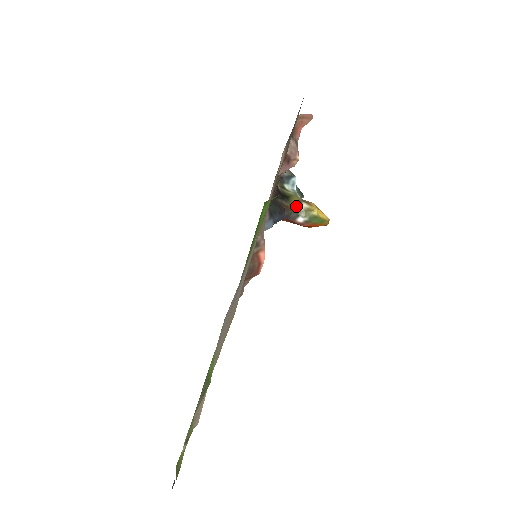
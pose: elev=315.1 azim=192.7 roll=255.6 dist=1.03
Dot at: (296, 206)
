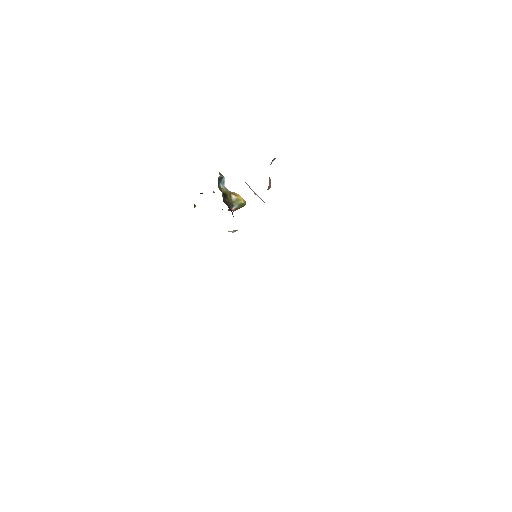
Dot at: (231, 200)
